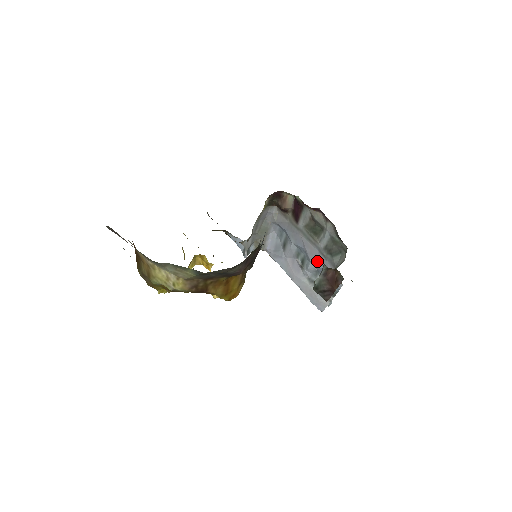
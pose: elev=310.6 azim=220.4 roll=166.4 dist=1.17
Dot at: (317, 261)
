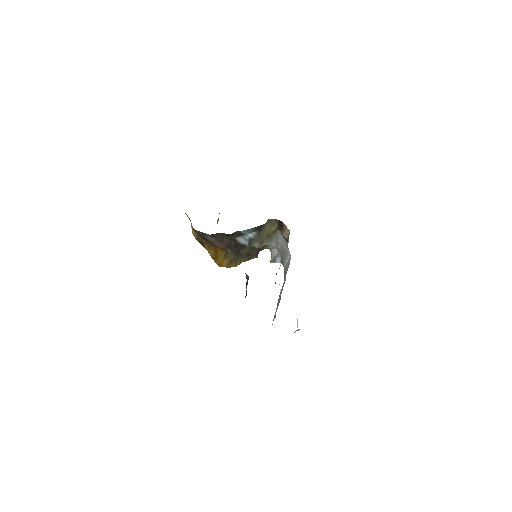
Dot at: occluded
